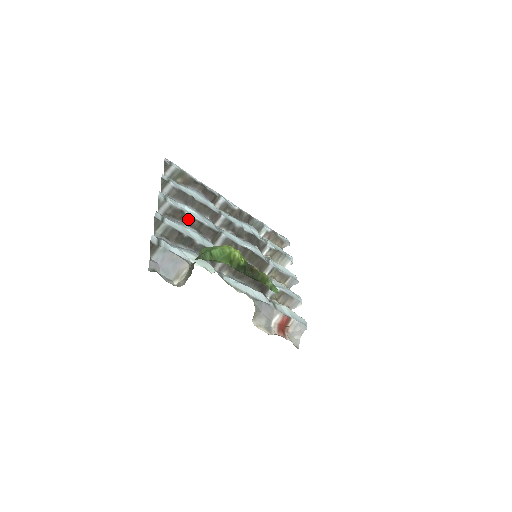
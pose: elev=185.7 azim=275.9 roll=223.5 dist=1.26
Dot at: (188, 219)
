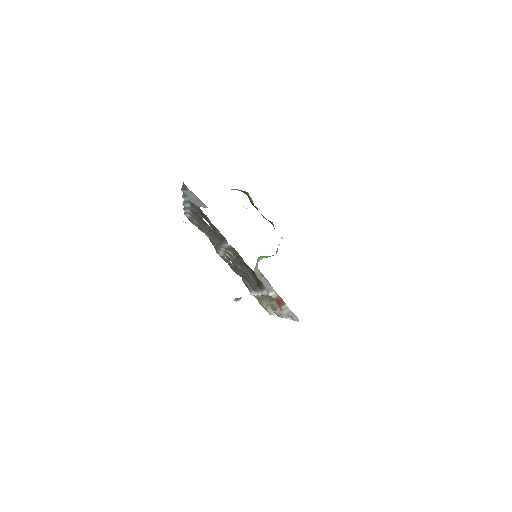
Dot at: (203, 221)
